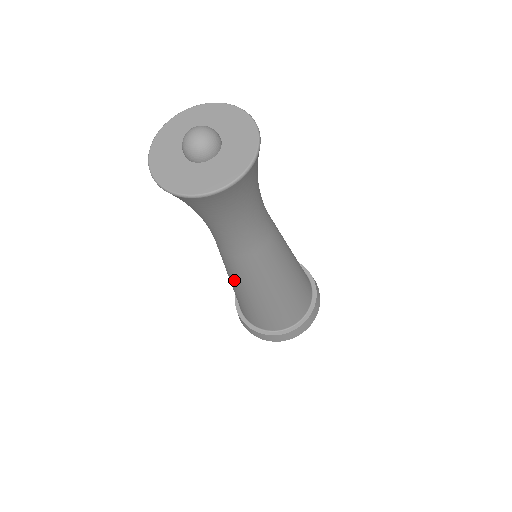
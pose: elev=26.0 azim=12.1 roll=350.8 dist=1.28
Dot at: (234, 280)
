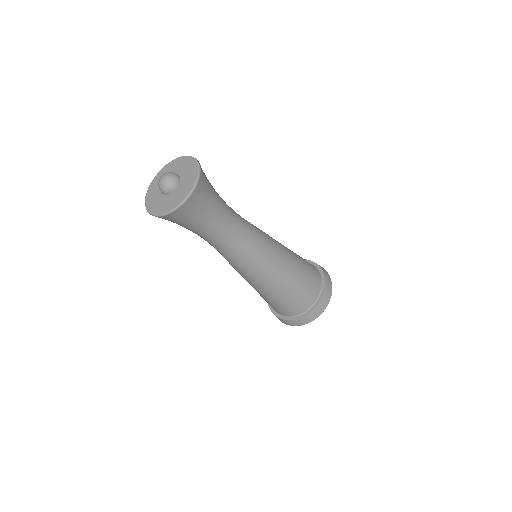
Dot at: occluded
